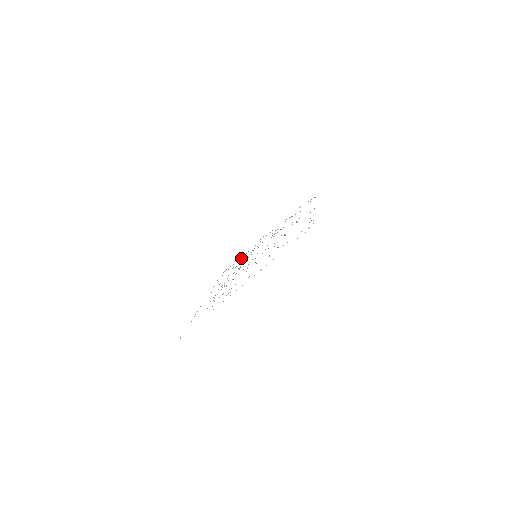
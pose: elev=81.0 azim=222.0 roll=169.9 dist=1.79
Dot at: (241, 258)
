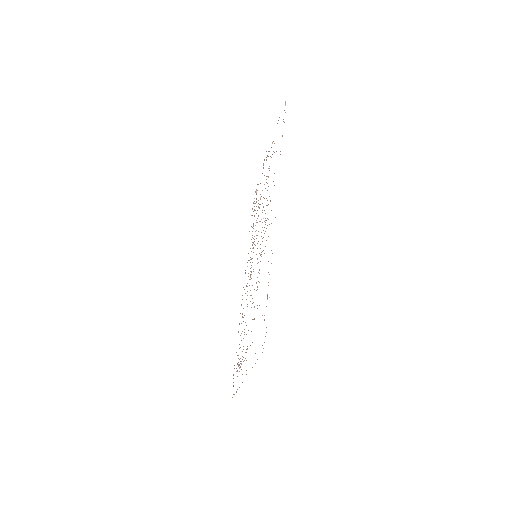
Dot at: (256, 201)
